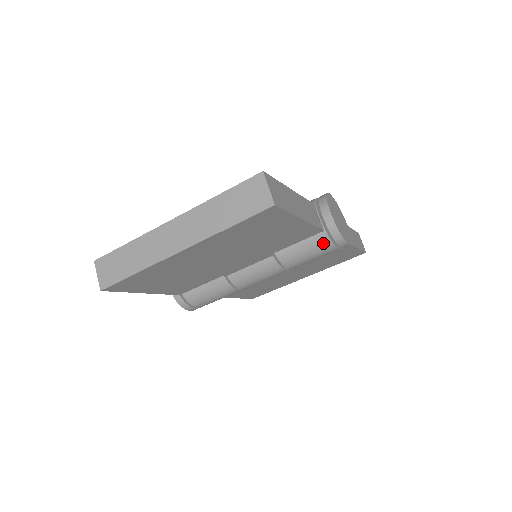
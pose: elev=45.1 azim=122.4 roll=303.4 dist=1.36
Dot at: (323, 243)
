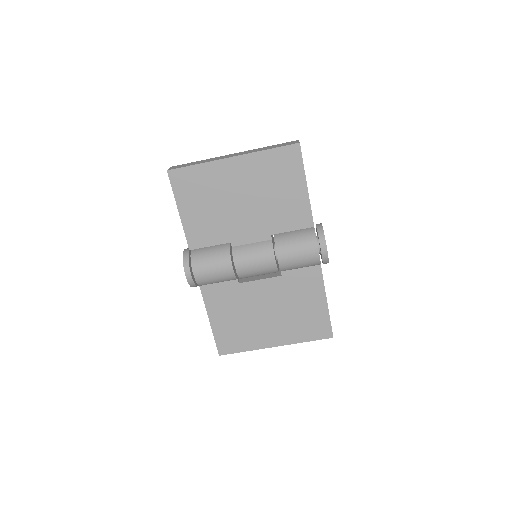
Dot at: (310, 239)
